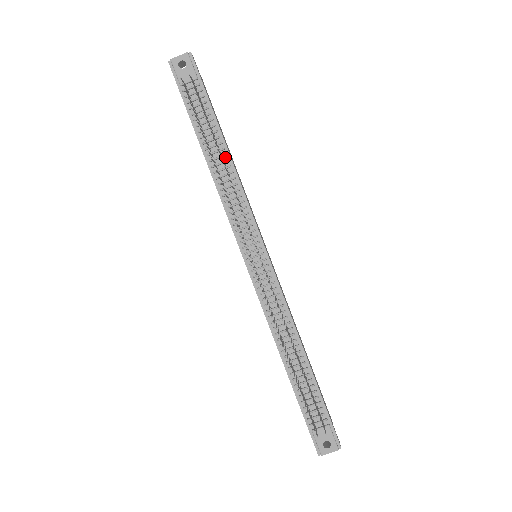
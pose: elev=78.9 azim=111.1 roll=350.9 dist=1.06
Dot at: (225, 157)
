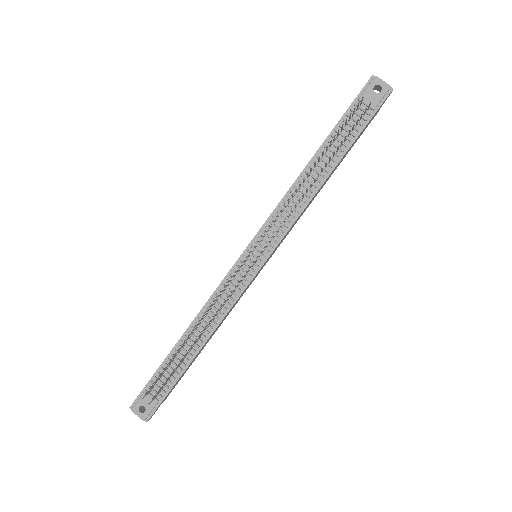
Dot at: (321, 177)
